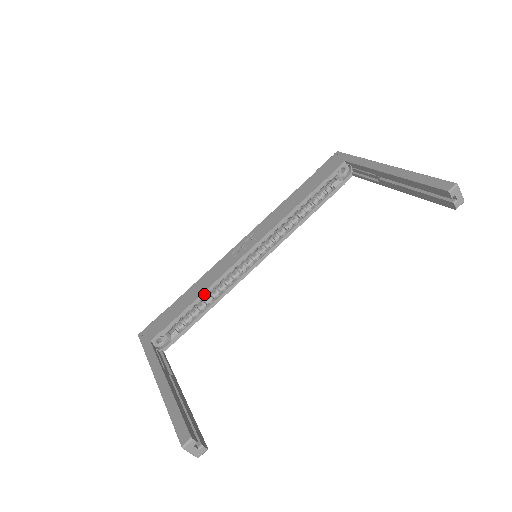
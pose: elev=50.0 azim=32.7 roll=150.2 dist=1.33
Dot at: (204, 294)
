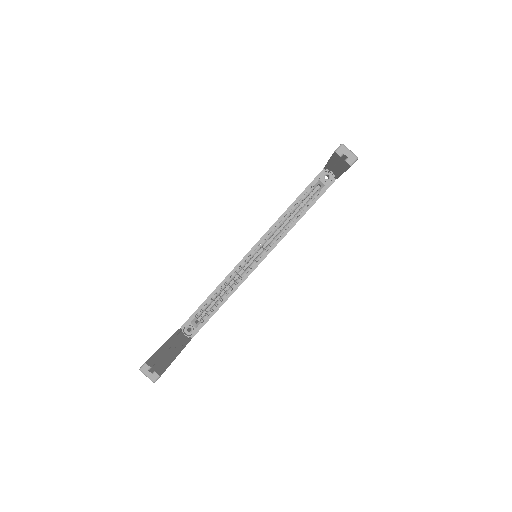
Dot at: (217, 289)
